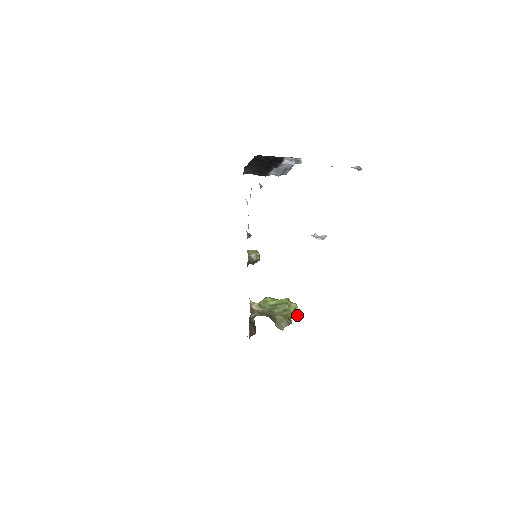
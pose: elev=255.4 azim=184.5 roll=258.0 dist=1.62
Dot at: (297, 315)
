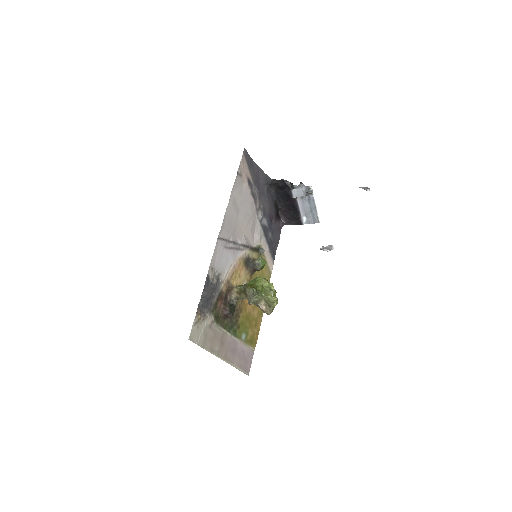
Dot at: (275, 299)
